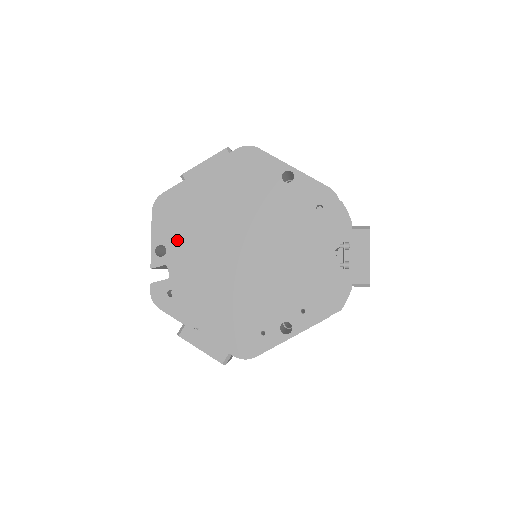
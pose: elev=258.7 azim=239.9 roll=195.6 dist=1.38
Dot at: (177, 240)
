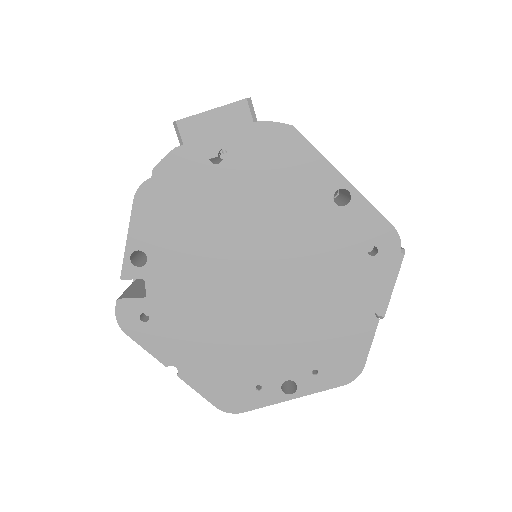
Dot at: (165, 249)
